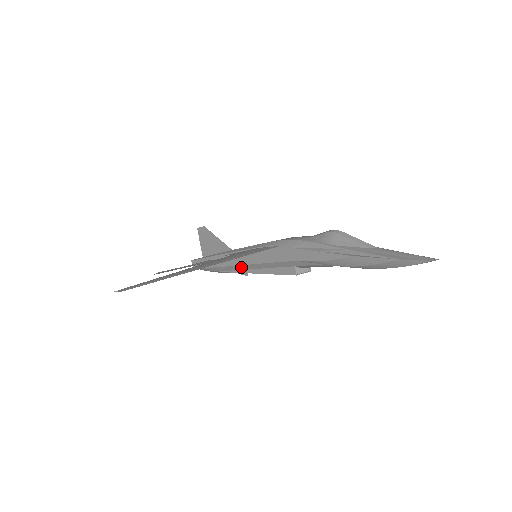
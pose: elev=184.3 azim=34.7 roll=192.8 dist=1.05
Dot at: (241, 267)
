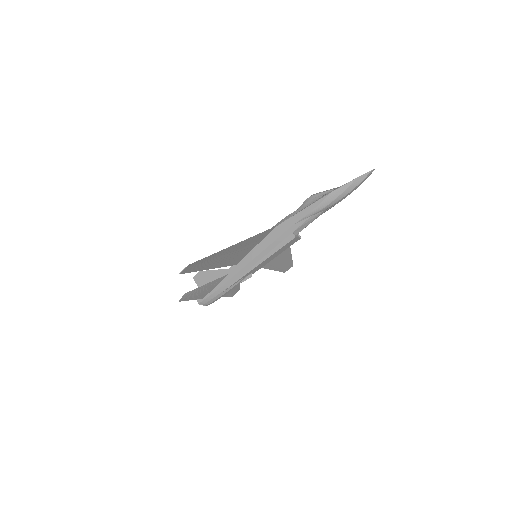
Dot at: (248, 266)
